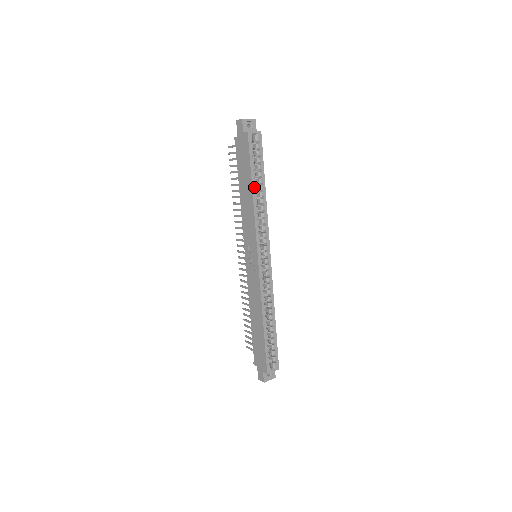
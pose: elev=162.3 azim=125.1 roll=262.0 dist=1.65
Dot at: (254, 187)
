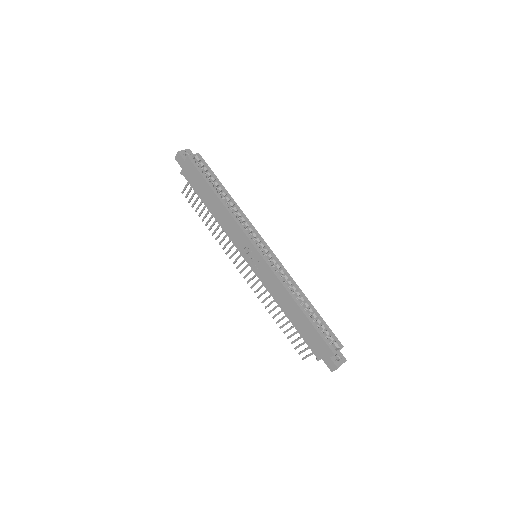
Dot at: (218, 195)
